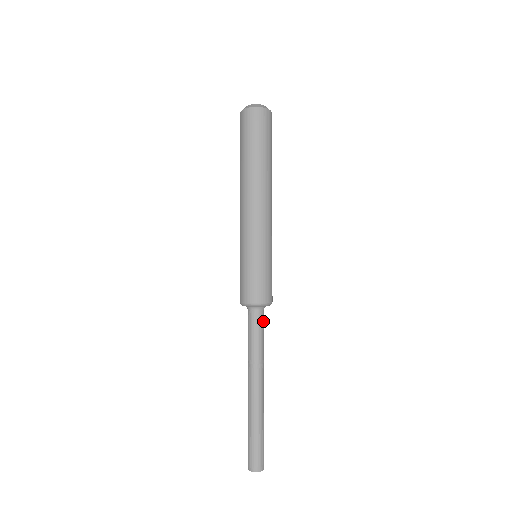
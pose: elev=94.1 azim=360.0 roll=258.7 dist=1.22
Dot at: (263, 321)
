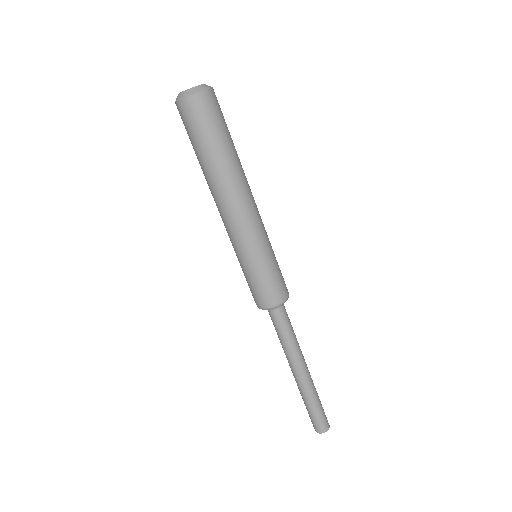
Dot at: (286, 313)
